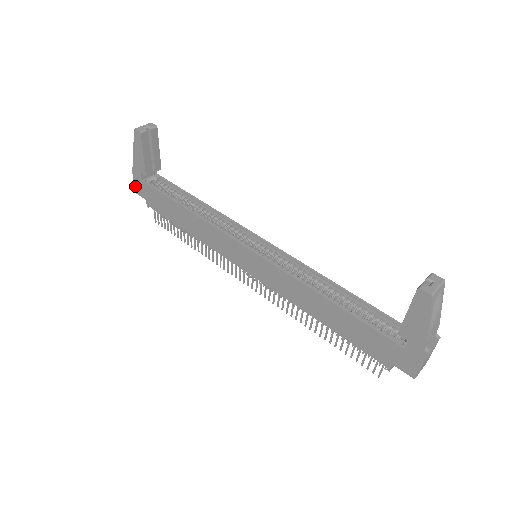
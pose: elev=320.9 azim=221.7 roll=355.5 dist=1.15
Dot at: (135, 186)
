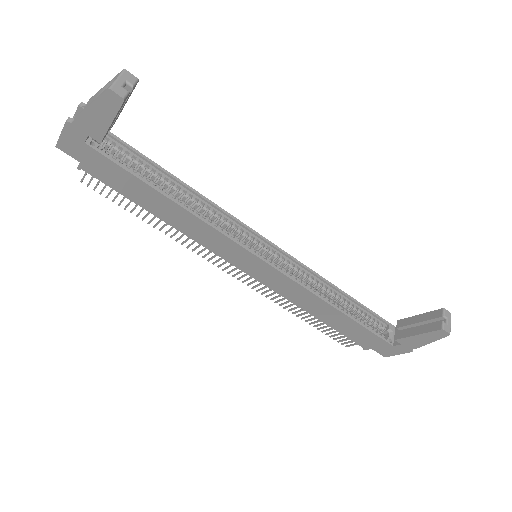
Dot at: (60, 141)
